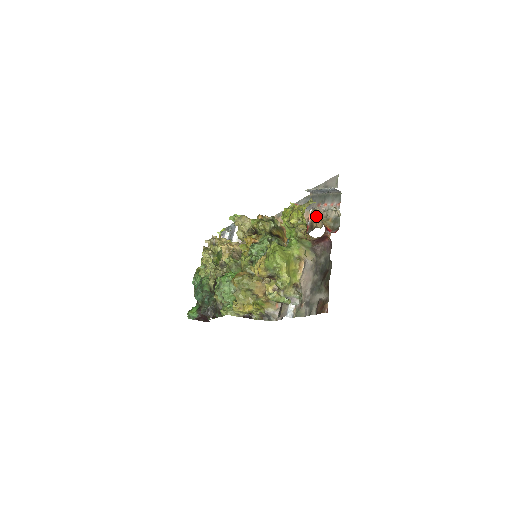
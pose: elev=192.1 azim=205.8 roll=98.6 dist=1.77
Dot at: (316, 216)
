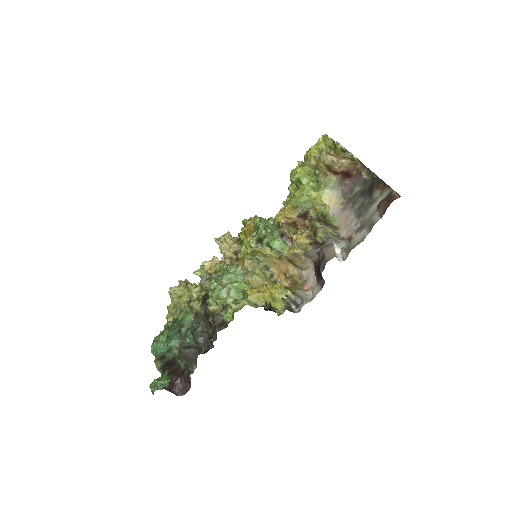
Dot at: occluded
